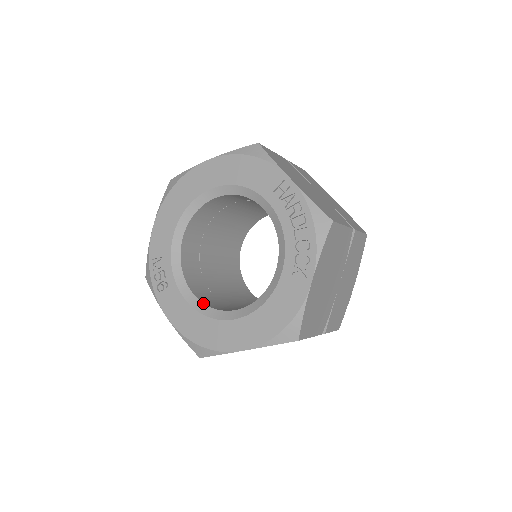
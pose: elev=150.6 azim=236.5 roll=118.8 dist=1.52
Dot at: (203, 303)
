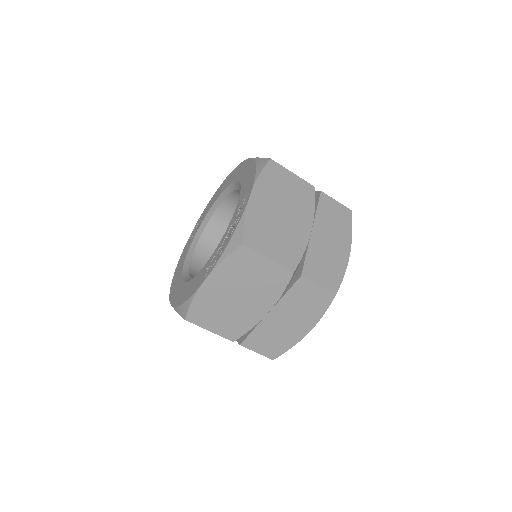
Dot at: (190, 261)
